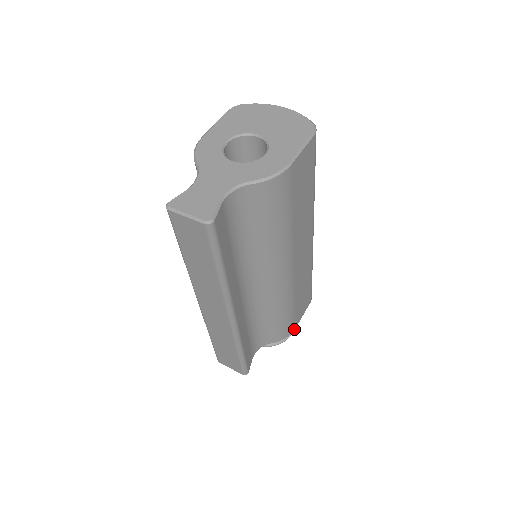
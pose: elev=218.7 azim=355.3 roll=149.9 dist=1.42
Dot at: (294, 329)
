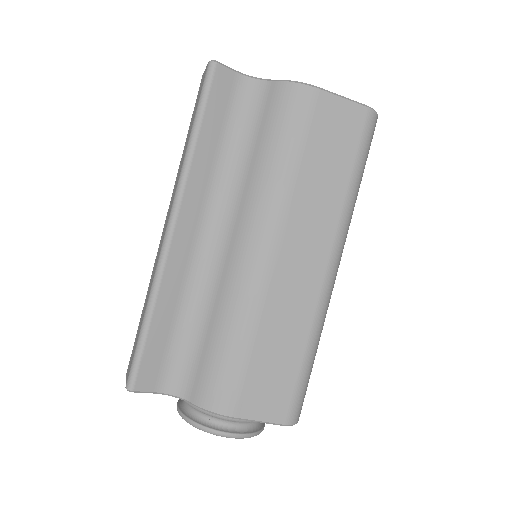
Dot at: (232, 415)
